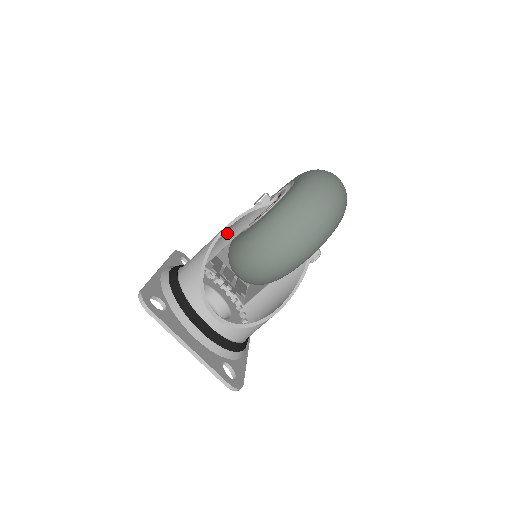
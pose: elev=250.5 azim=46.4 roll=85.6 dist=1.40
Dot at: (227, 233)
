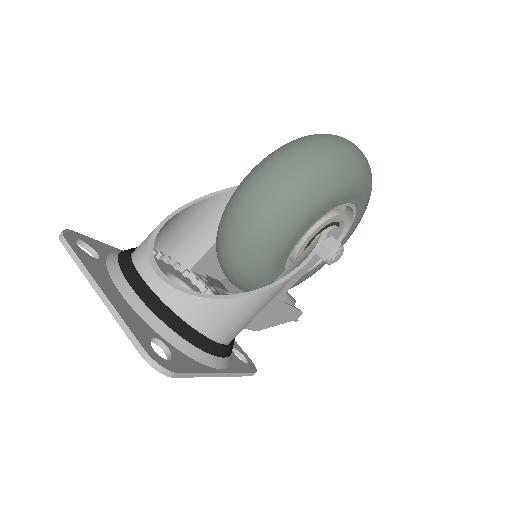
Dot at: (214, 216)
